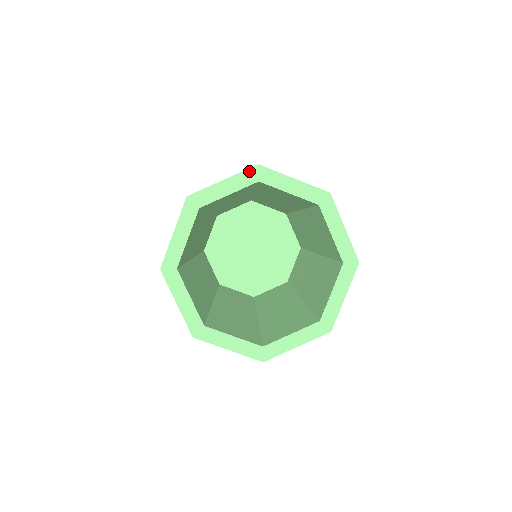
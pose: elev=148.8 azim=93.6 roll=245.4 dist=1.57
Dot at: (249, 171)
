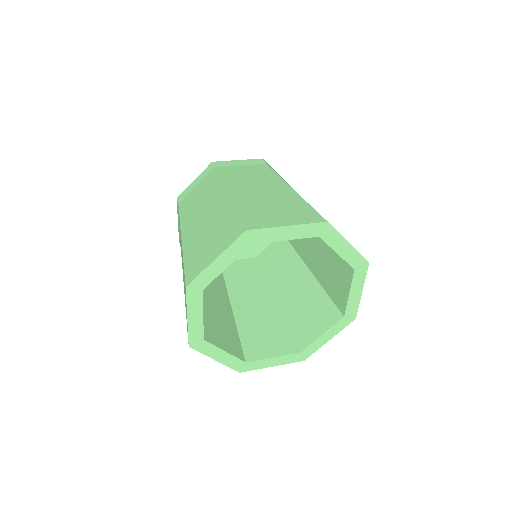
Dot at: (239, 240)
